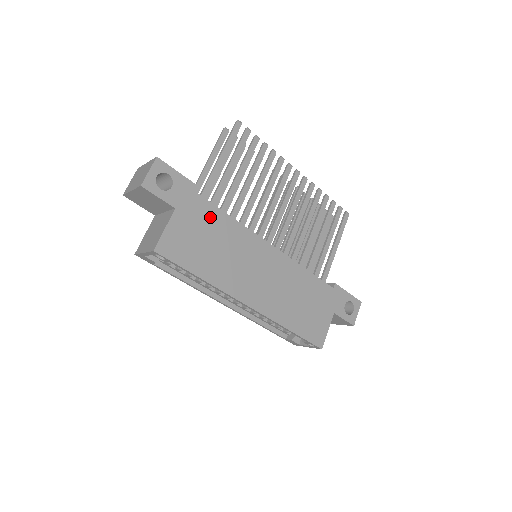
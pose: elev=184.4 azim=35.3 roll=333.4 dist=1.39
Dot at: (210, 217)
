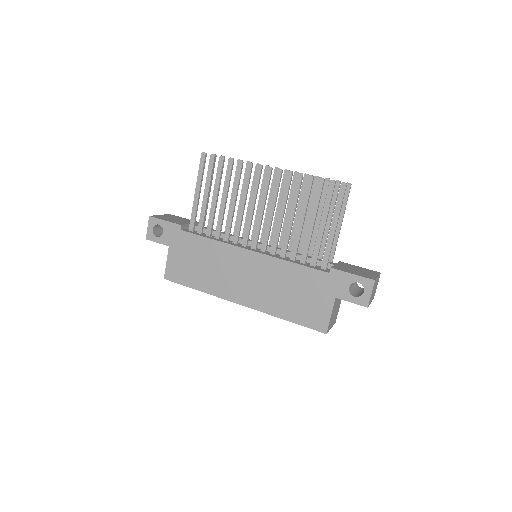
Dot at: (193, 244)
